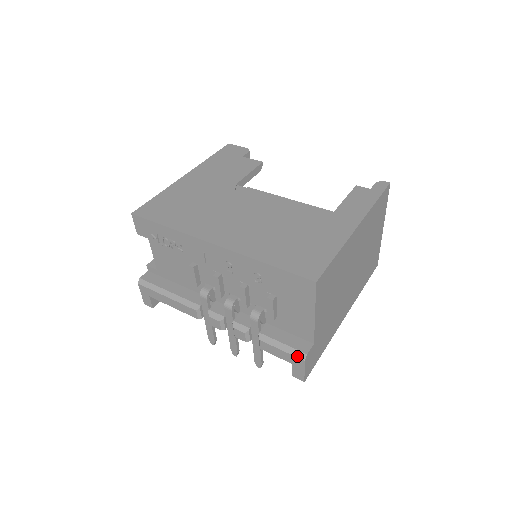
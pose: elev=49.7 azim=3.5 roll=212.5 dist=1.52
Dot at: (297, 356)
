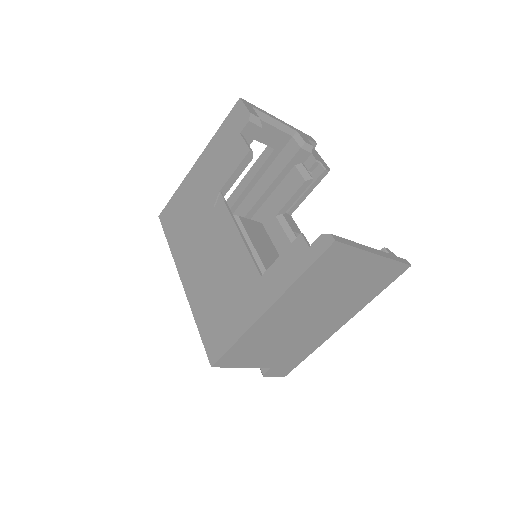
Dot at: occluded
